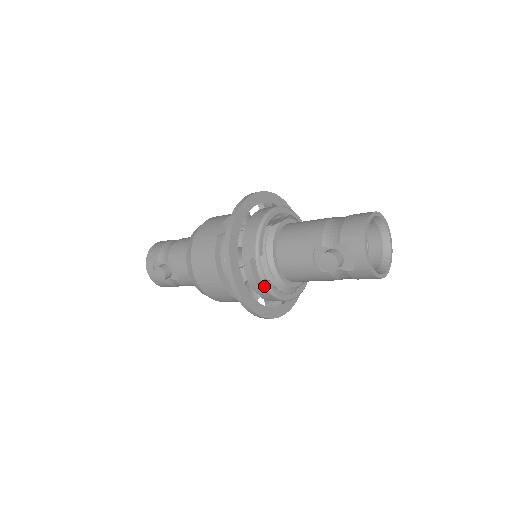
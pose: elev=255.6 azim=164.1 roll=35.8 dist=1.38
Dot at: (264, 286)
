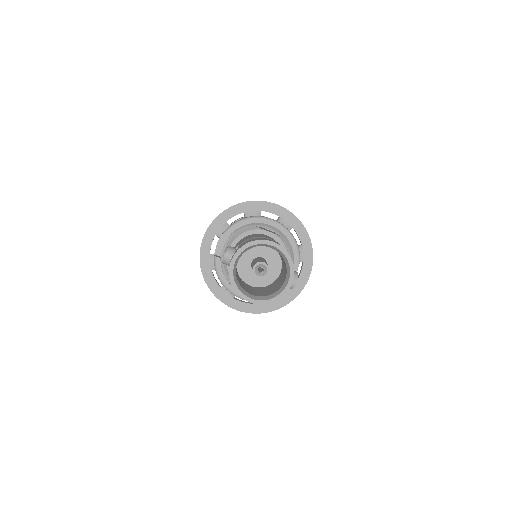
Dot at: (214, 258)
